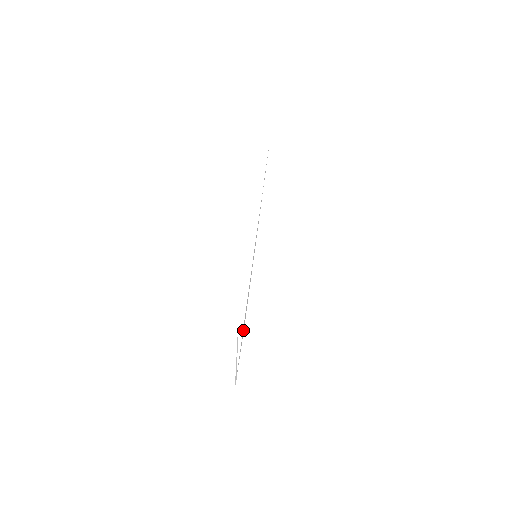
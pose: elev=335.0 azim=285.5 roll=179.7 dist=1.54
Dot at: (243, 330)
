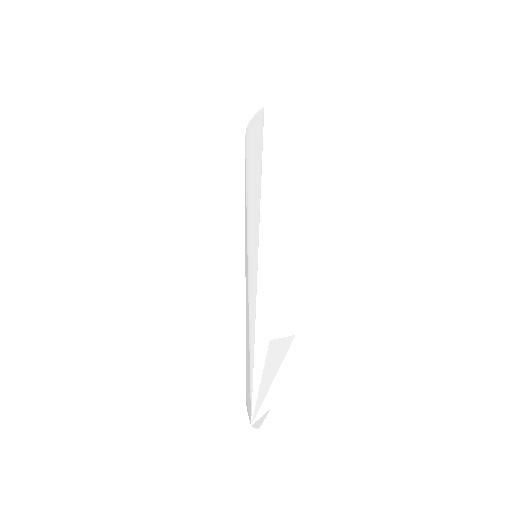
Dot at: (262, 346)
